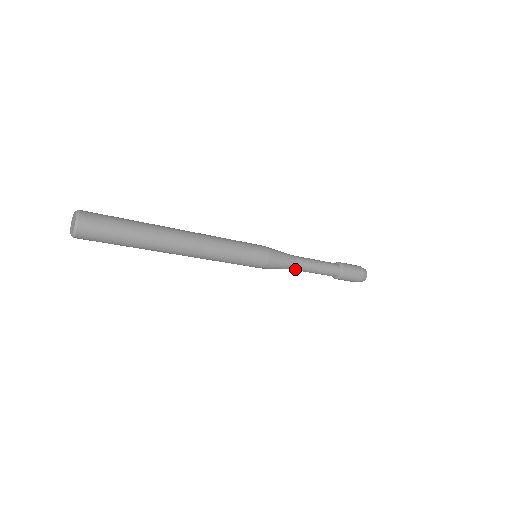
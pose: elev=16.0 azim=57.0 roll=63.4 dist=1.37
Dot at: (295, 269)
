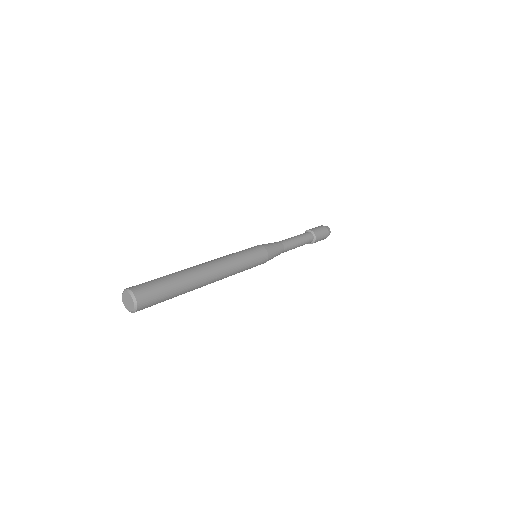
Dot at: occluded
